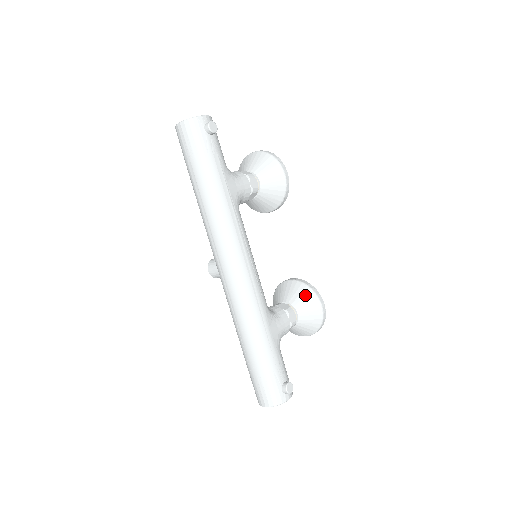
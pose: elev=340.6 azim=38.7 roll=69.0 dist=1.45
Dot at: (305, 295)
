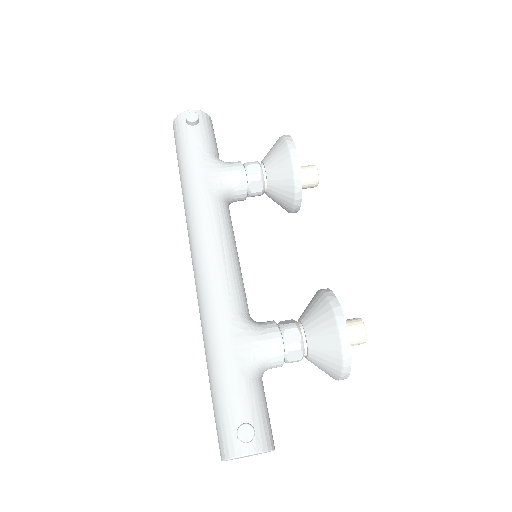
Dot at: (318, 306)
